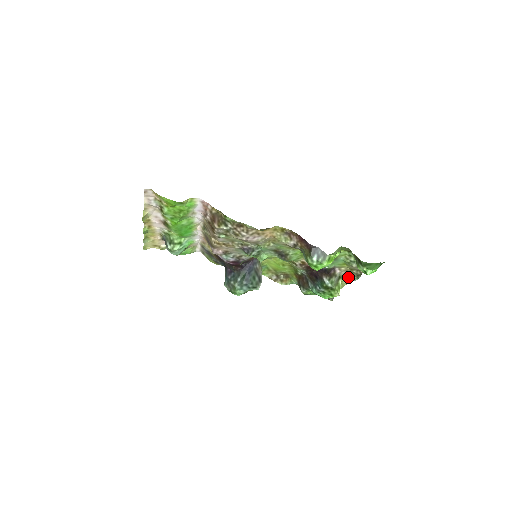
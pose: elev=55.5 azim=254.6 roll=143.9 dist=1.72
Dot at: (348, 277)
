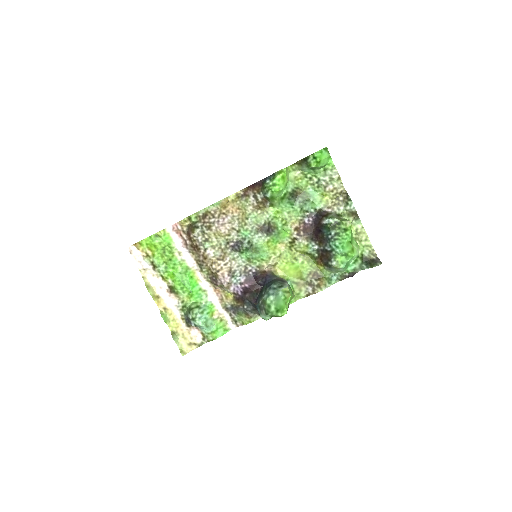
Dot at: (346, 211)
